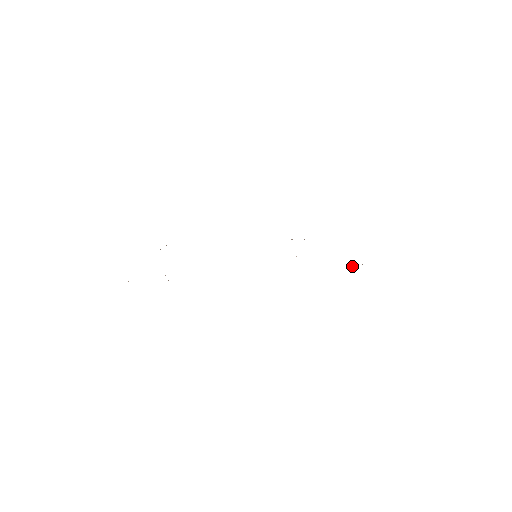
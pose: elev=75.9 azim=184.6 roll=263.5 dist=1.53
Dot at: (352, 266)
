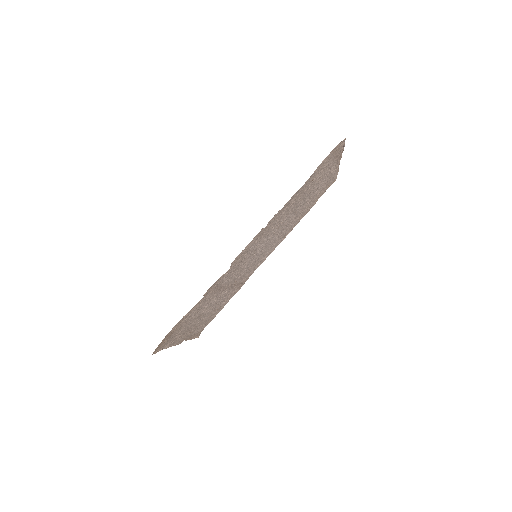
Dot at: (316, 174)
